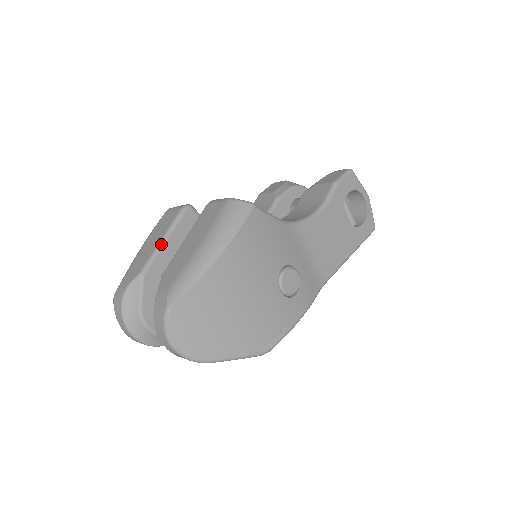
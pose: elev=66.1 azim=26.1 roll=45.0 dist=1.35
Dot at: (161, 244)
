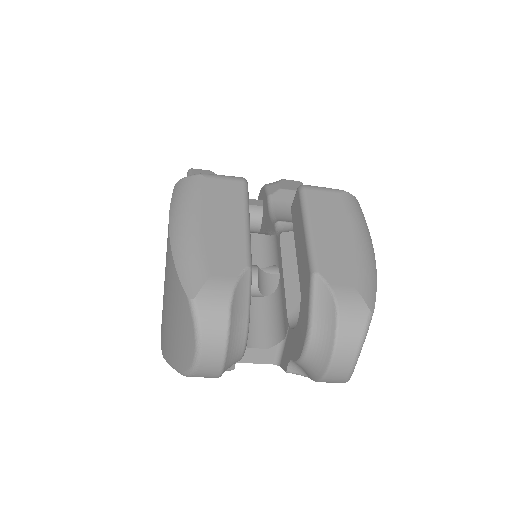
Dot at: (249, 226)
